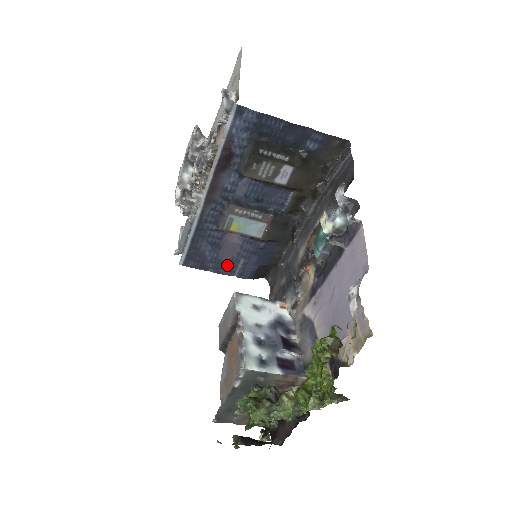
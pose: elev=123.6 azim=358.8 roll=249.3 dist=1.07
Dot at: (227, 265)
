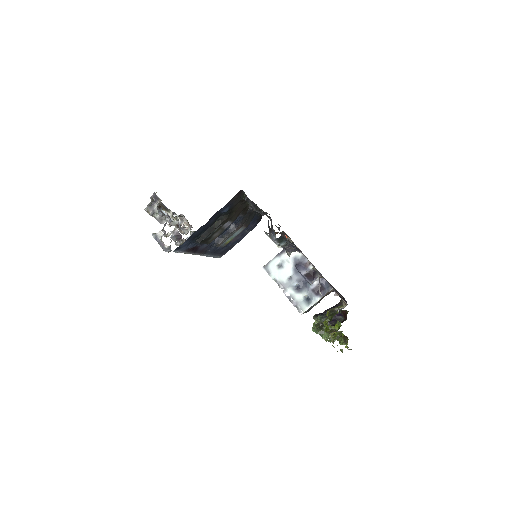
Dot at: (241, 237)
